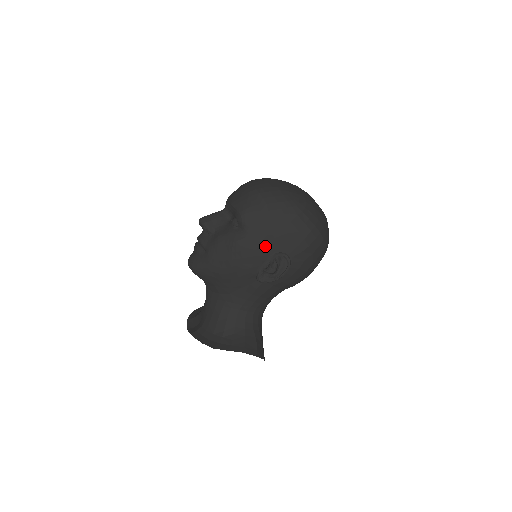
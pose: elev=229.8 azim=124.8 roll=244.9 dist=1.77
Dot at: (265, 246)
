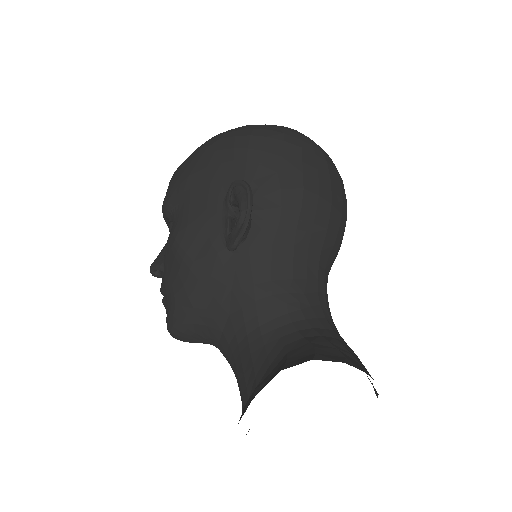
Dot at: (207, 203)
